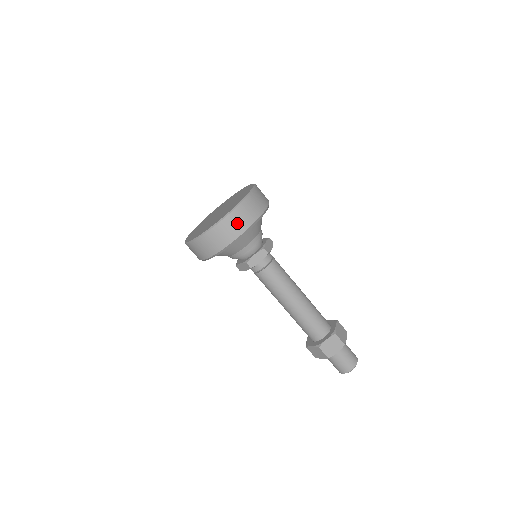
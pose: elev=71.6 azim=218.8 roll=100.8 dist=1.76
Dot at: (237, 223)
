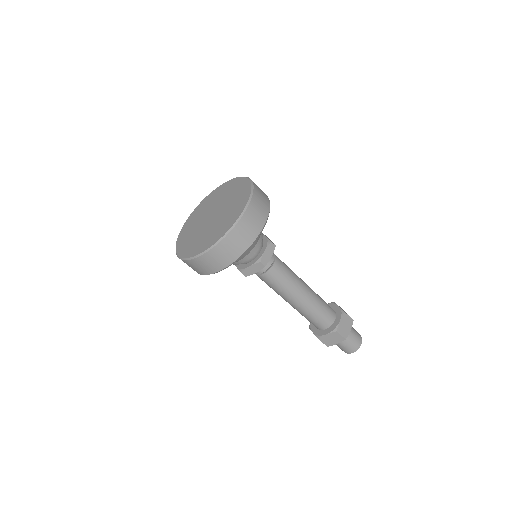
Dot at: (258, 213)
